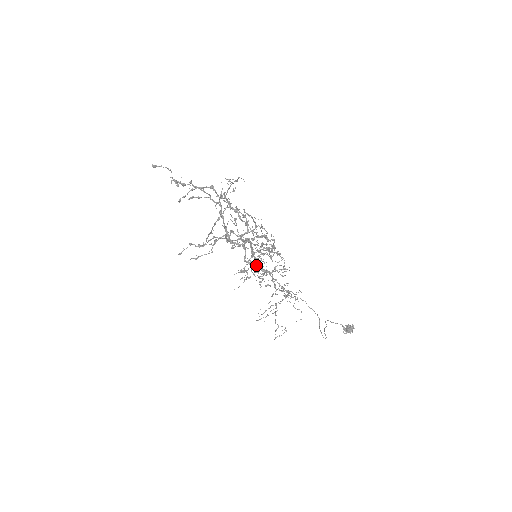
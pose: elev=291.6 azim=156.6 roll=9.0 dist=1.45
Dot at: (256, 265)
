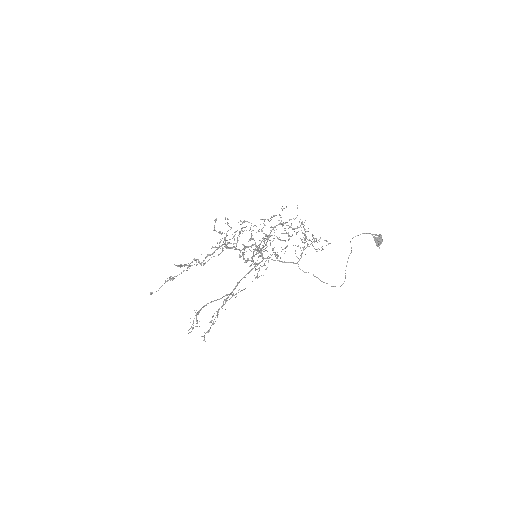
Dot at: (262, 258)
